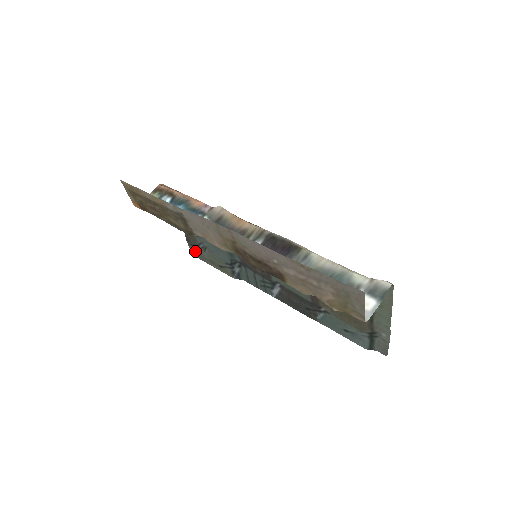
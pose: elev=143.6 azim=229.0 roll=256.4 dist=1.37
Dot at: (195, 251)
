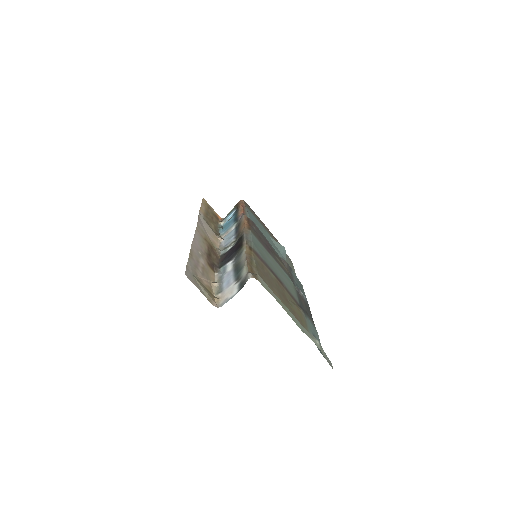
Dot at: (288, 258)
